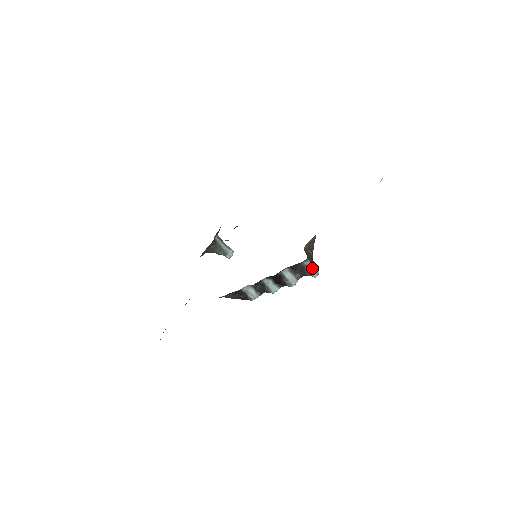
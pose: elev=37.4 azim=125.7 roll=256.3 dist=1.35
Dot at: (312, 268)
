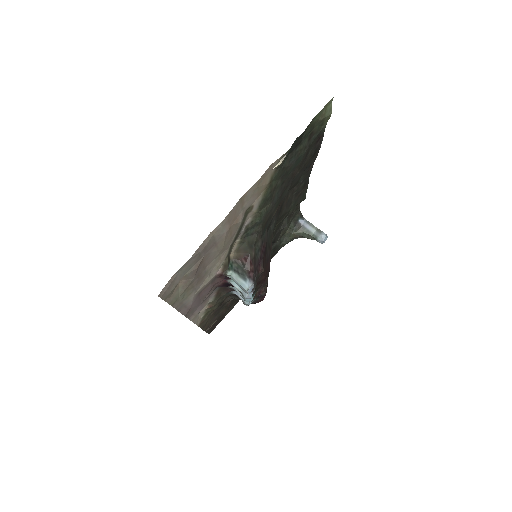
Dot at: (238, 282)
